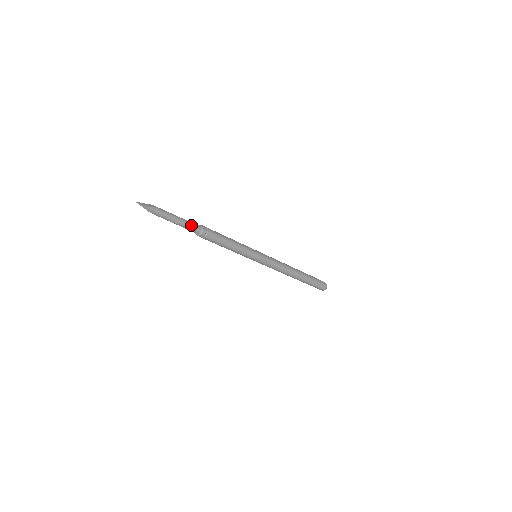
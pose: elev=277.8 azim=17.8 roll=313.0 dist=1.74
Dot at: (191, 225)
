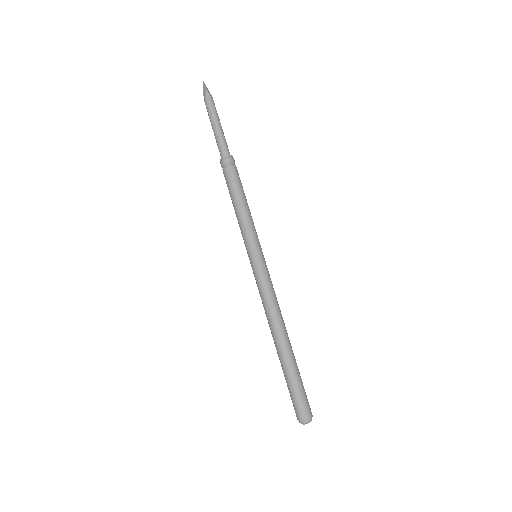
Dot at: (224, 144)
